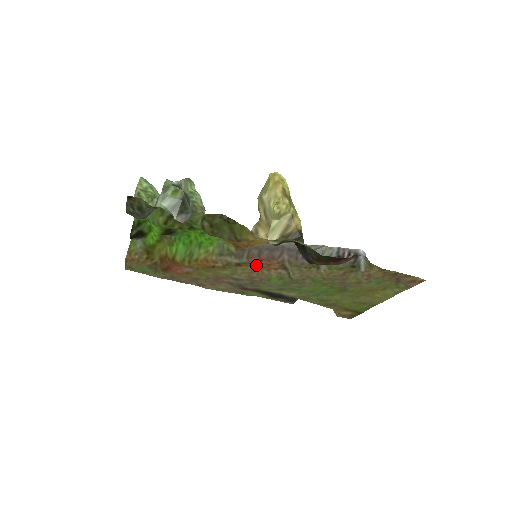
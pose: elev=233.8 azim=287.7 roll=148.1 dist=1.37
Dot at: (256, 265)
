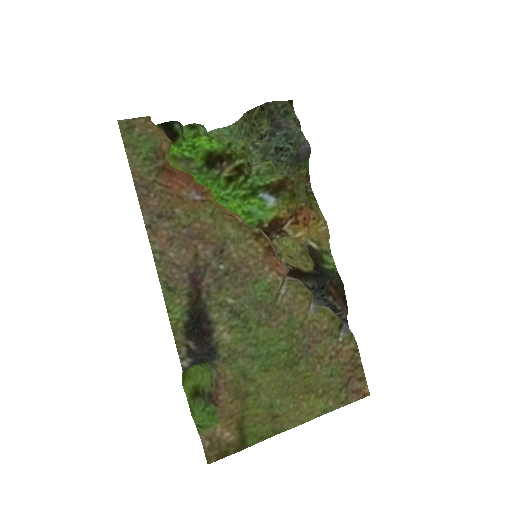
Dot at: (268, 253)
